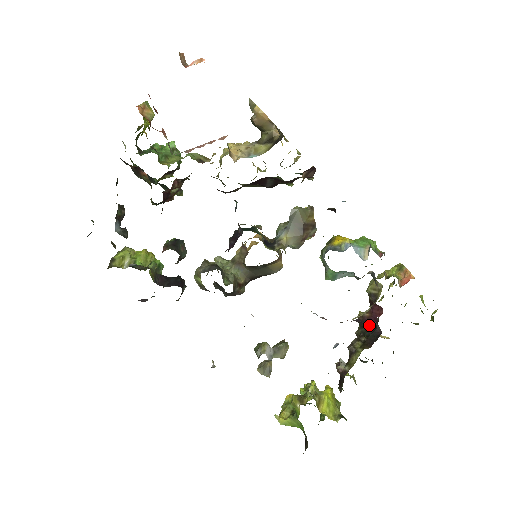
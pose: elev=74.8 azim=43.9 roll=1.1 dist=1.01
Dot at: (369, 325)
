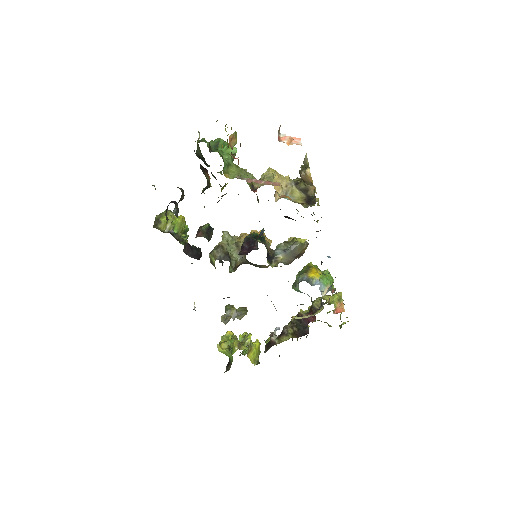
Dot at: (303, 322)
